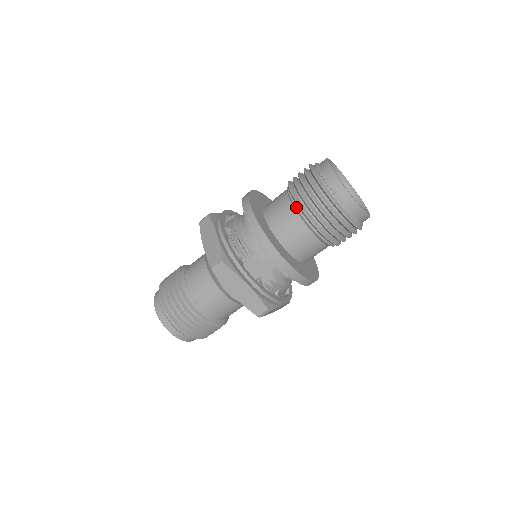
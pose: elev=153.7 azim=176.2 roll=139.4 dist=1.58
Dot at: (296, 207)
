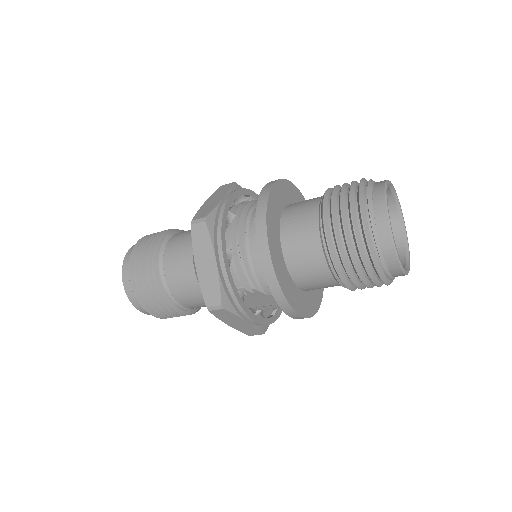
Dot at: (327, 258)
